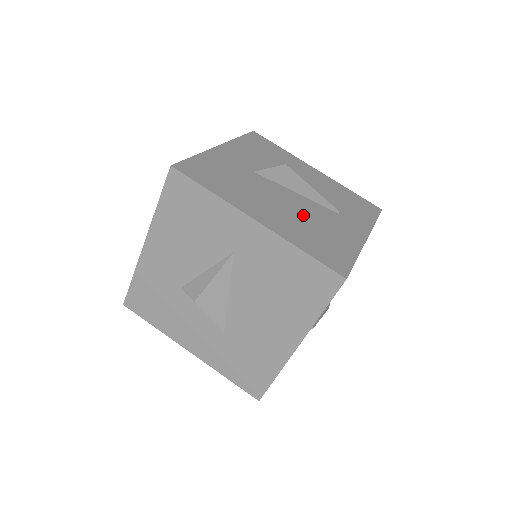
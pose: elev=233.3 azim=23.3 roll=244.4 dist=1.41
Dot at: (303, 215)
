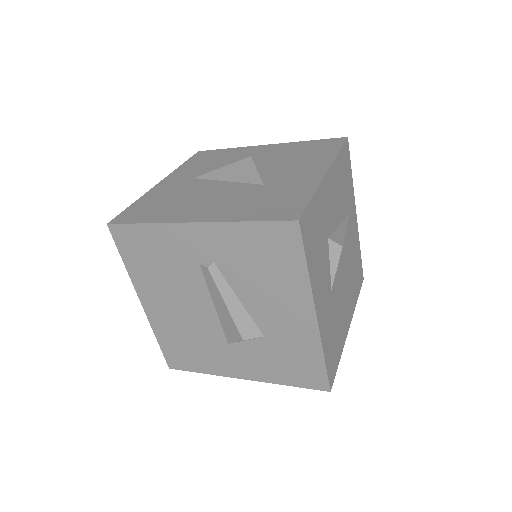
Dot at: (349, 270)
